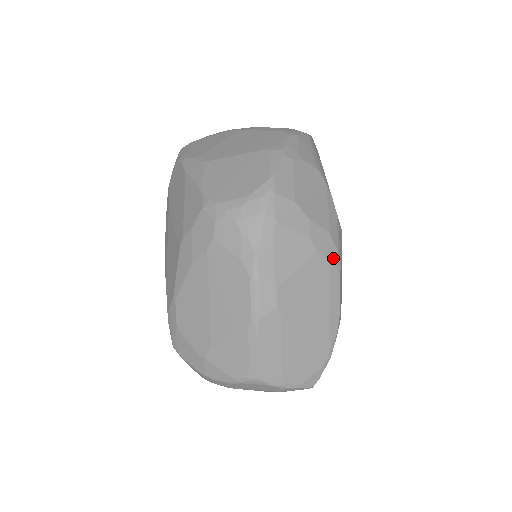
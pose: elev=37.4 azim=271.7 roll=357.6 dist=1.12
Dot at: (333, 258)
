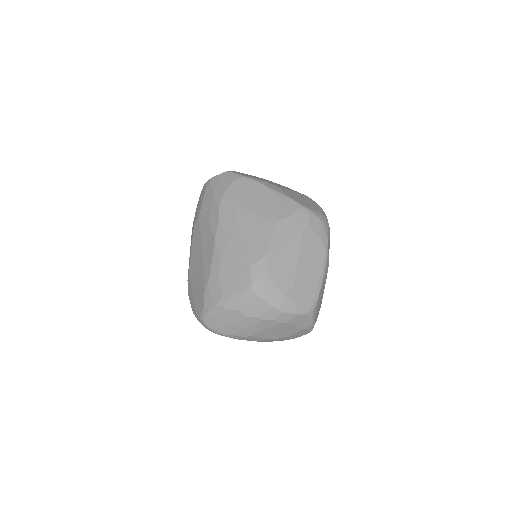
Dot at: occluded
